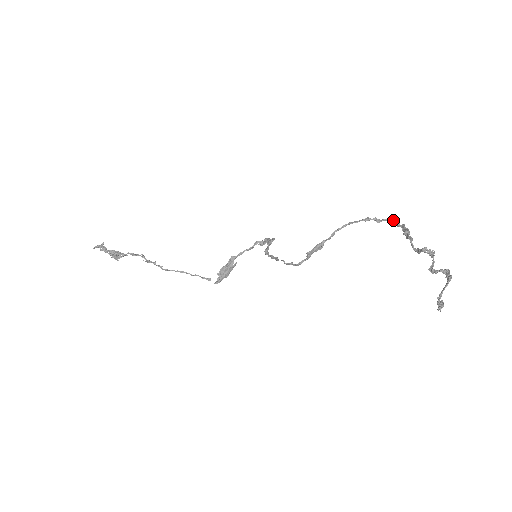
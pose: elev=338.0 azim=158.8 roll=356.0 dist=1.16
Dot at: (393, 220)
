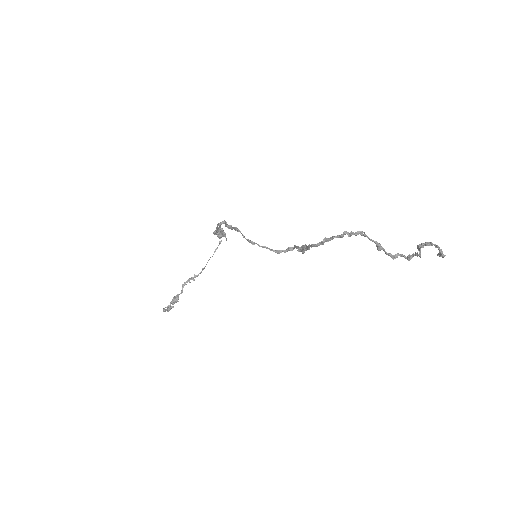
Dot at: occluded
